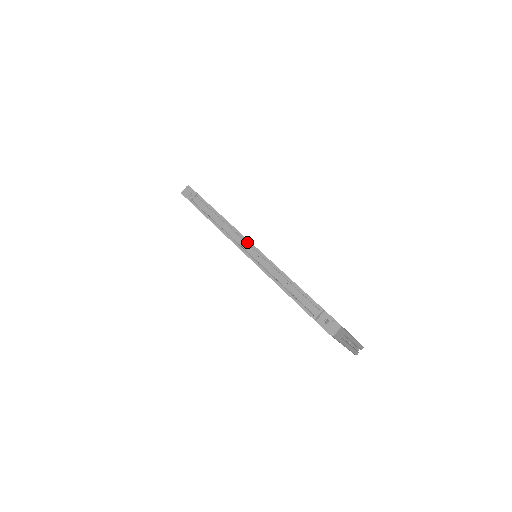
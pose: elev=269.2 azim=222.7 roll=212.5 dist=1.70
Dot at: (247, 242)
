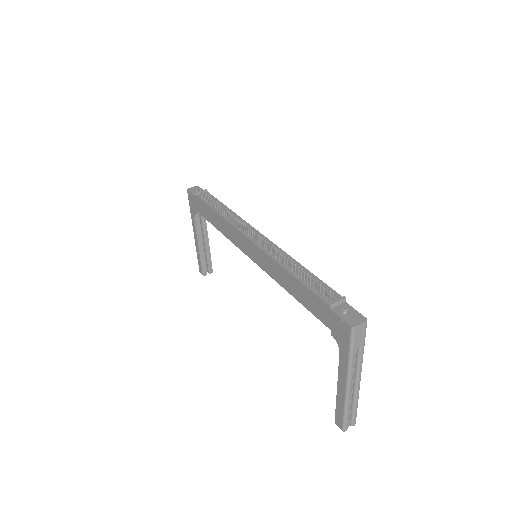
Dot at: (255, 231)
